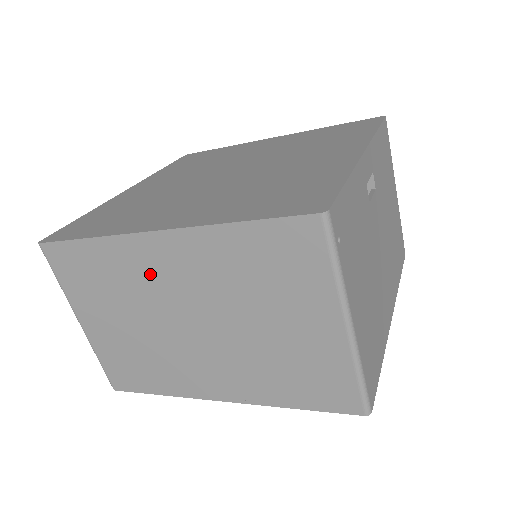
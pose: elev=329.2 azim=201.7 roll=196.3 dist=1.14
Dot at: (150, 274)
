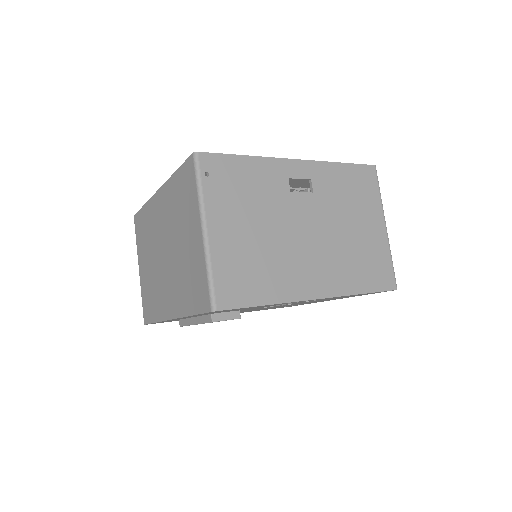
Dot at: (156, 221)
